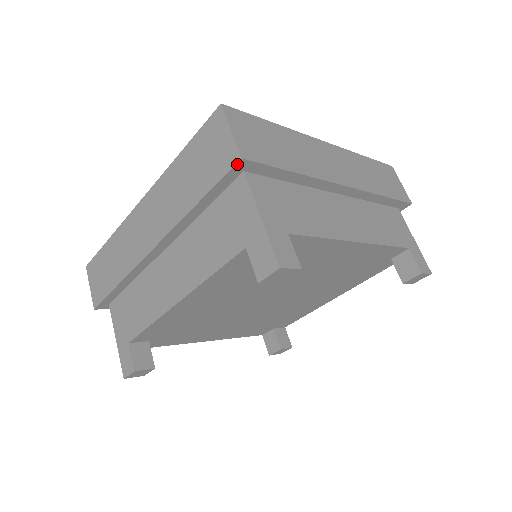
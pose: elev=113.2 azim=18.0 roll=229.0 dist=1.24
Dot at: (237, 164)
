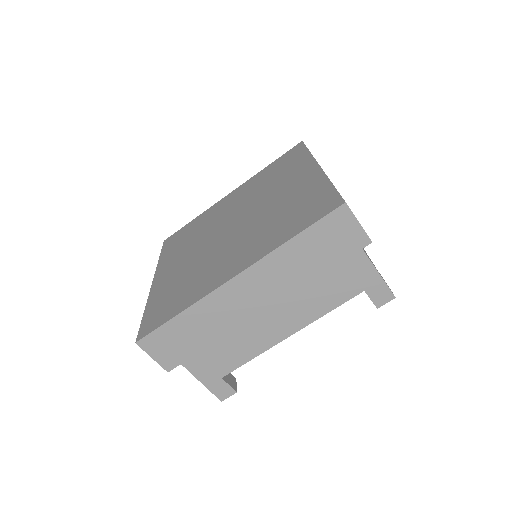
Dot at: (366, 245)
